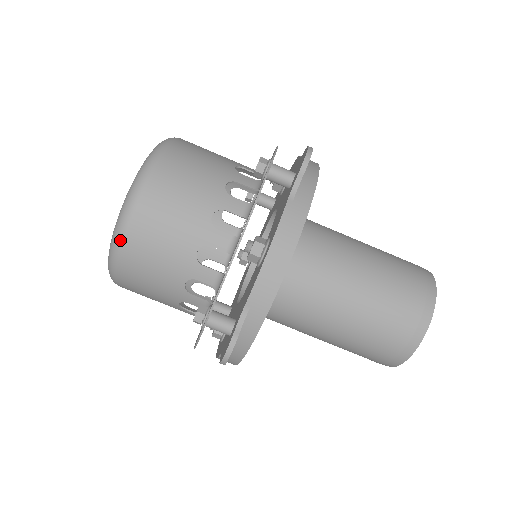
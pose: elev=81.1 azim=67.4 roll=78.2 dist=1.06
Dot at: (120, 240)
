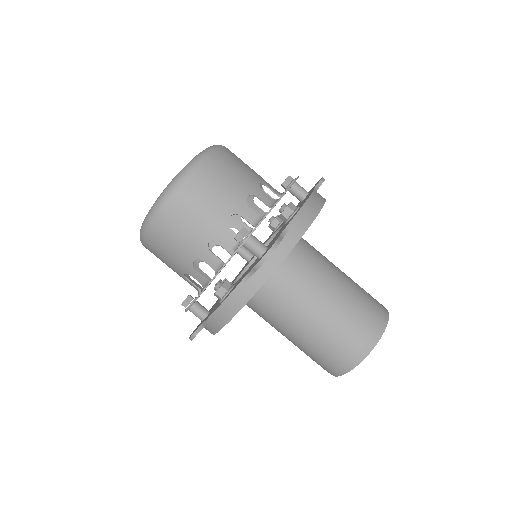
Dot at: (193, 168)
